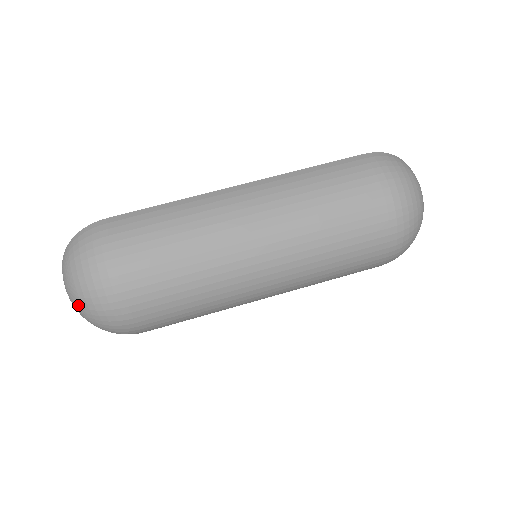
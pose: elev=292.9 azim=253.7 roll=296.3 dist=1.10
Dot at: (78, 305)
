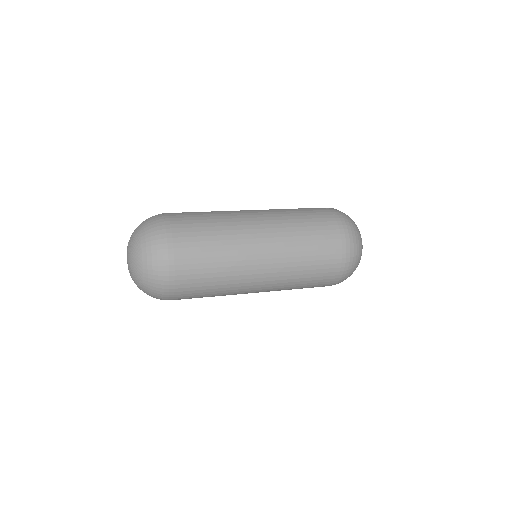
Dot at: (138, 259)
